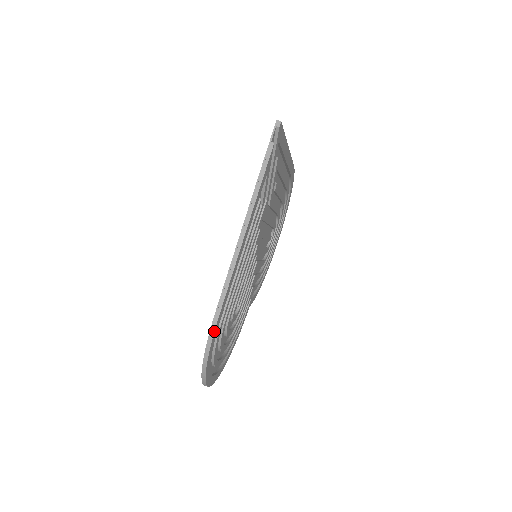
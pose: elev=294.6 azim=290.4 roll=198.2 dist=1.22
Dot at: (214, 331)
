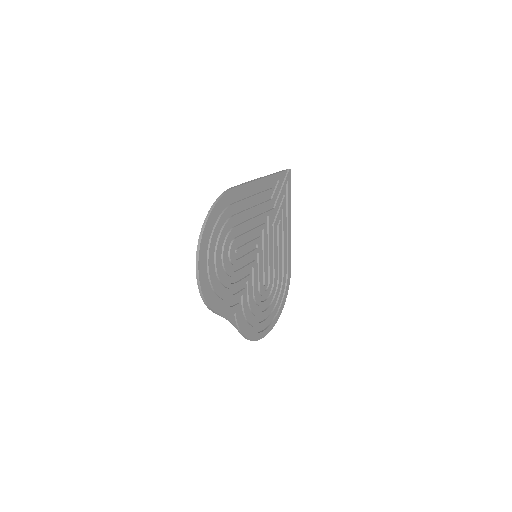
Dot at: (229, 190)
